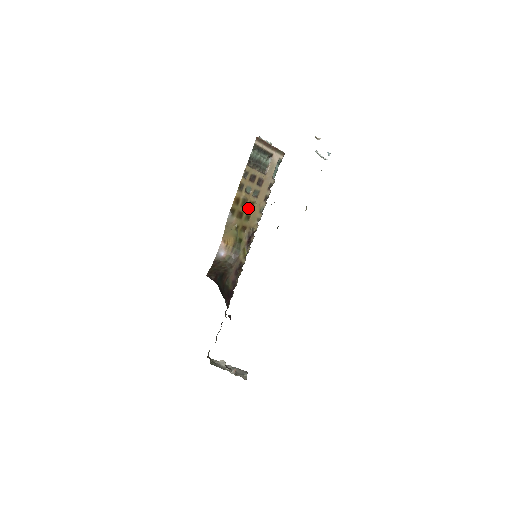
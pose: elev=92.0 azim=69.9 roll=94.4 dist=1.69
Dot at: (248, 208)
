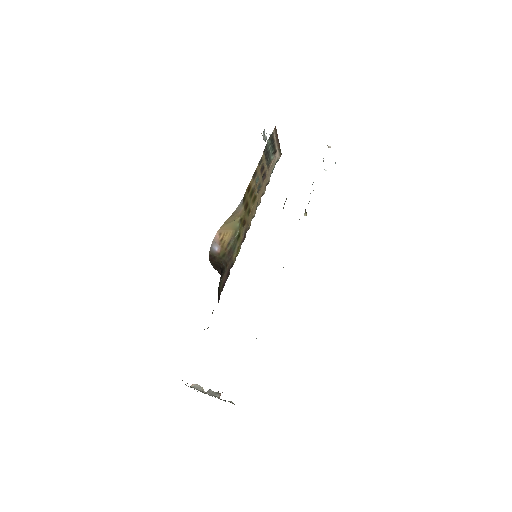
Dot at: (252, 201)
